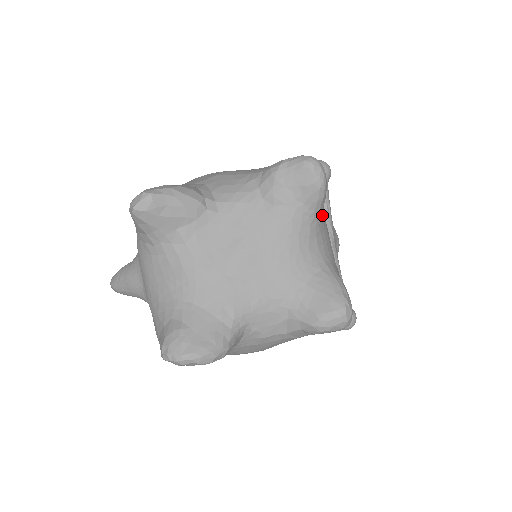
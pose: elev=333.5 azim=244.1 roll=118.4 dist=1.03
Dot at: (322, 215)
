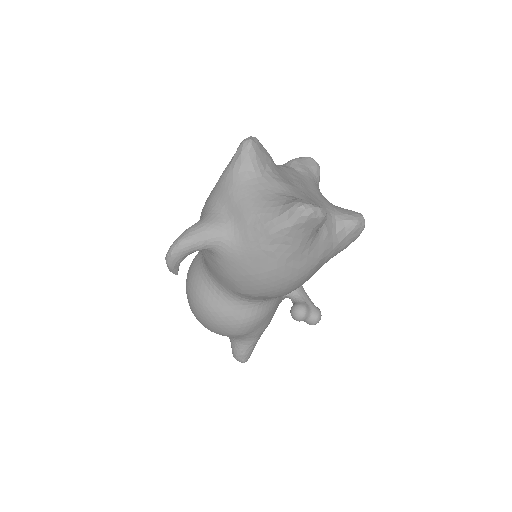
Dot at: occluded
